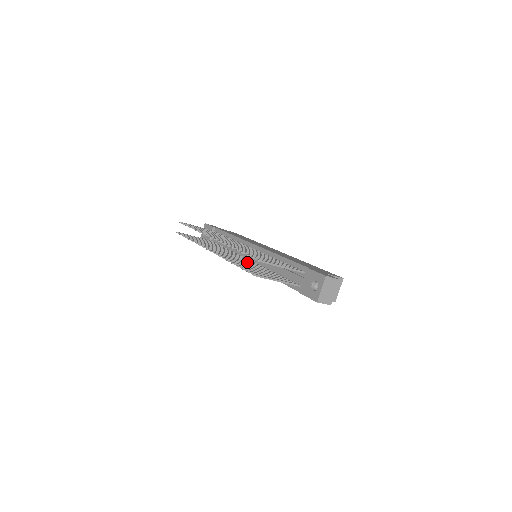
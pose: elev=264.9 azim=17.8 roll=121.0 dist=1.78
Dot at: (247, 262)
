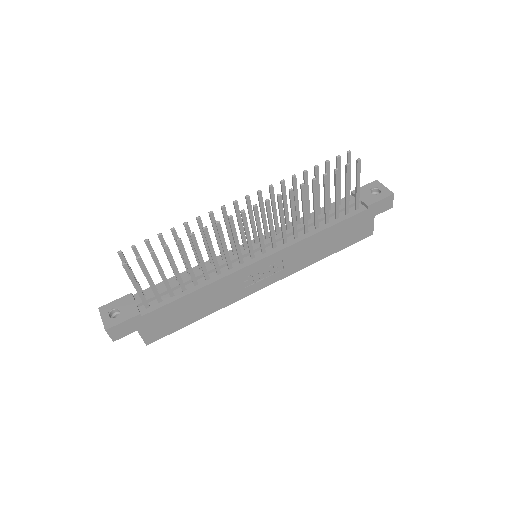
Dot at: (284, 225)
